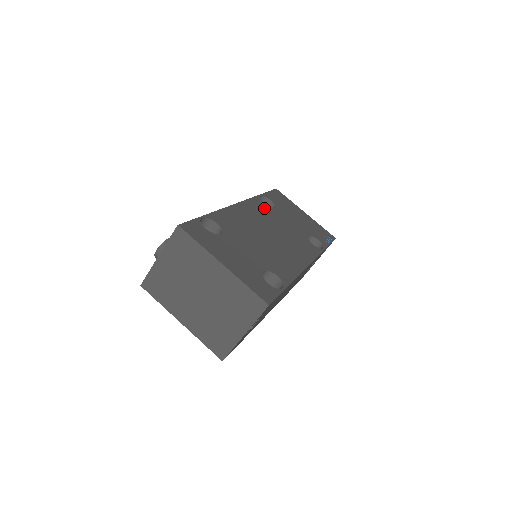
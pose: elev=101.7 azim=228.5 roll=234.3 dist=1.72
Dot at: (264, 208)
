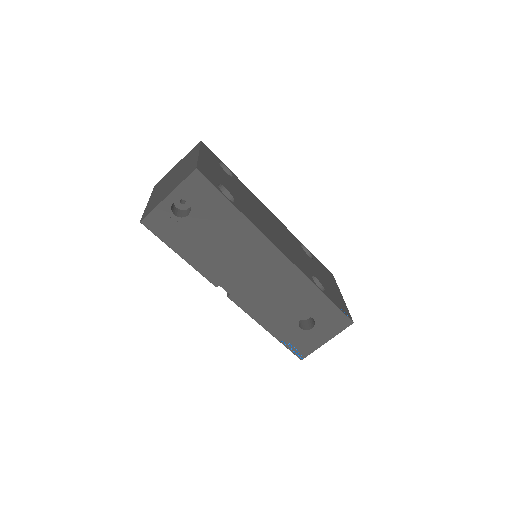
Dot at: (295, 241)
